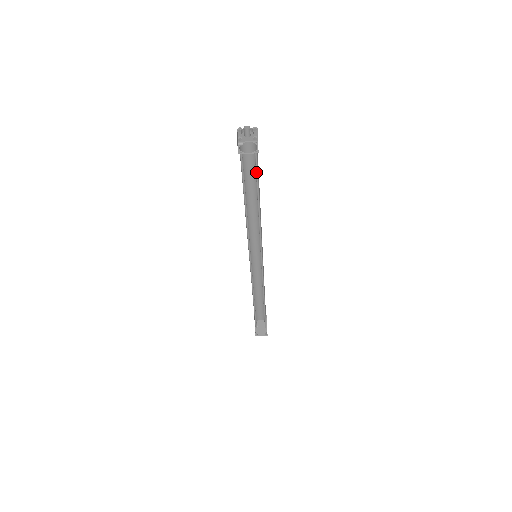
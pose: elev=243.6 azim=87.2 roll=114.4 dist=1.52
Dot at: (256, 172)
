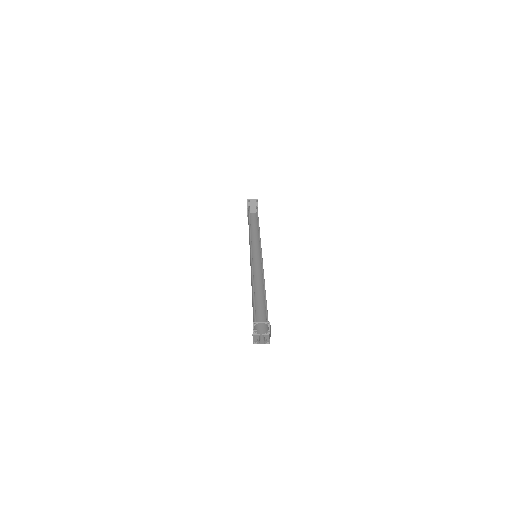
Dot at: (265, 319)
